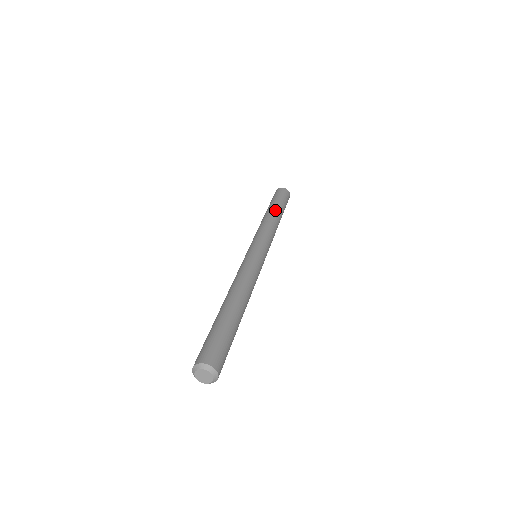
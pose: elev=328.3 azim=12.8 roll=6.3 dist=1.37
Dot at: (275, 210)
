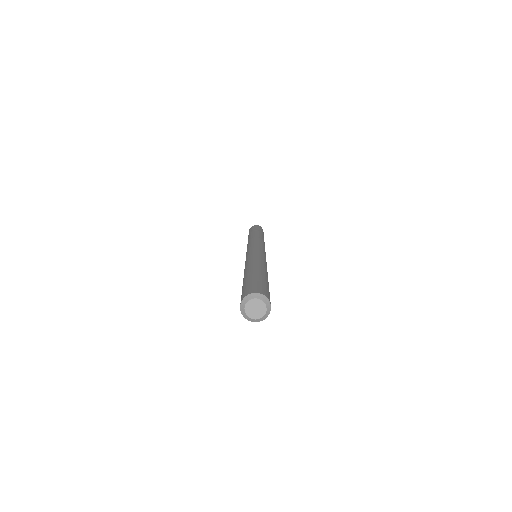
Dot at: (257, 233)
